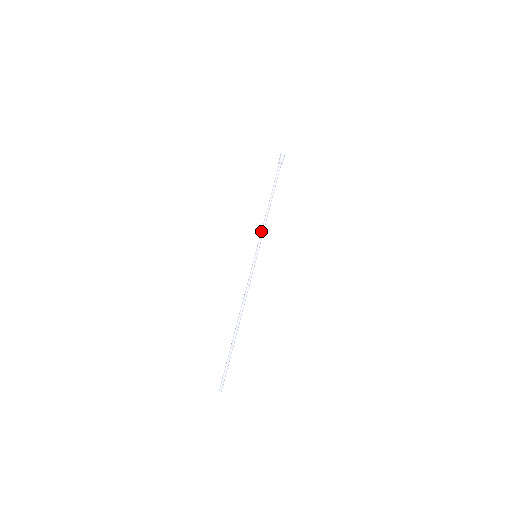
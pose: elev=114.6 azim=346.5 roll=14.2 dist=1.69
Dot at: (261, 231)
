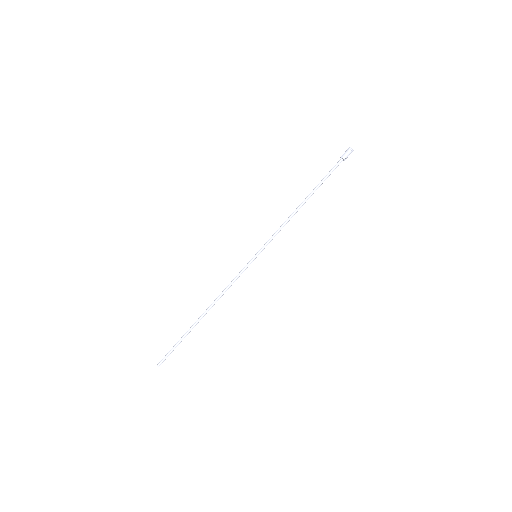
Dot at: (276, 232)
